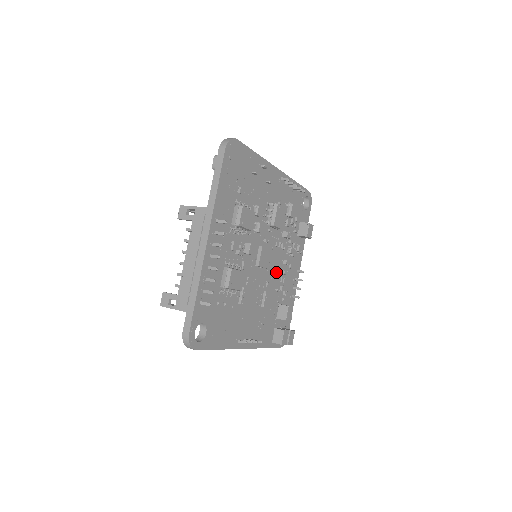
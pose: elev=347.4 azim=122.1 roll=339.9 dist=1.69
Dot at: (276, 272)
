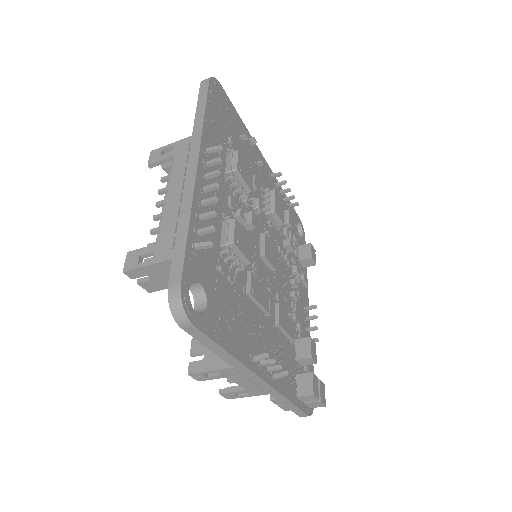
Dot at: (284, 289)
